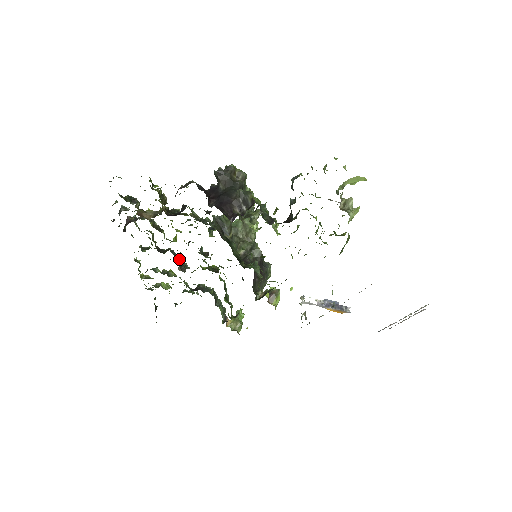
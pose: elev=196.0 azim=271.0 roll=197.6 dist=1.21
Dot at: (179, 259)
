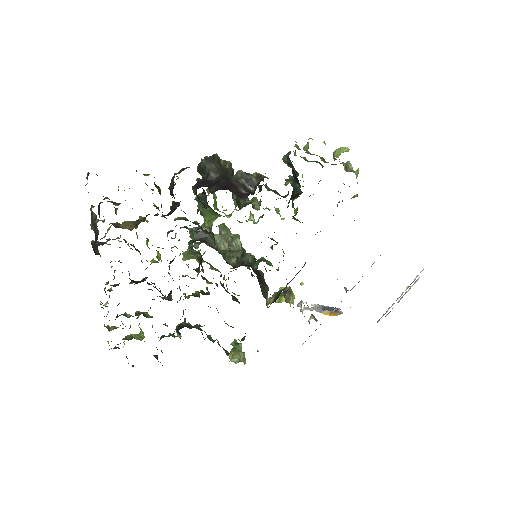
Dot at: (158, 290)
